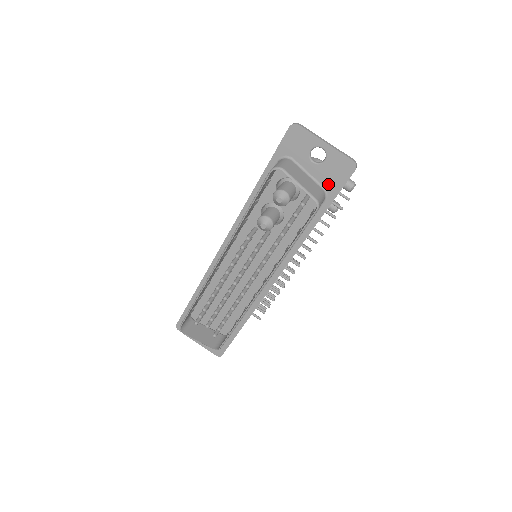
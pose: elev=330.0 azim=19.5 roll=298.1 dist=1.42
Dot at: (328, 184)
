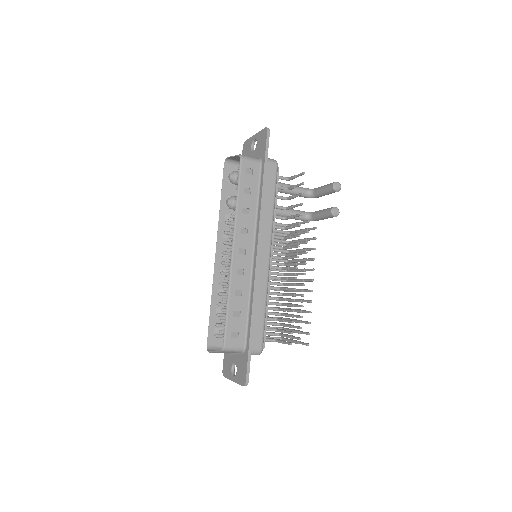
Dot at: (261, 154)
